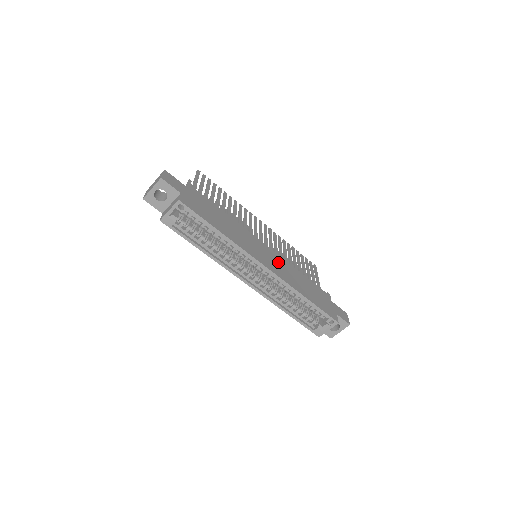
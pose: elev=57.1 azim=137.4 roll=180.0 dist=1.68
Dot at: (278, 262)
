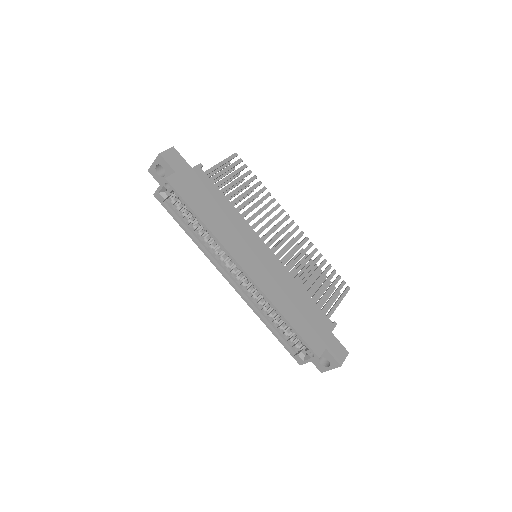
Dot at: (272, 269)
